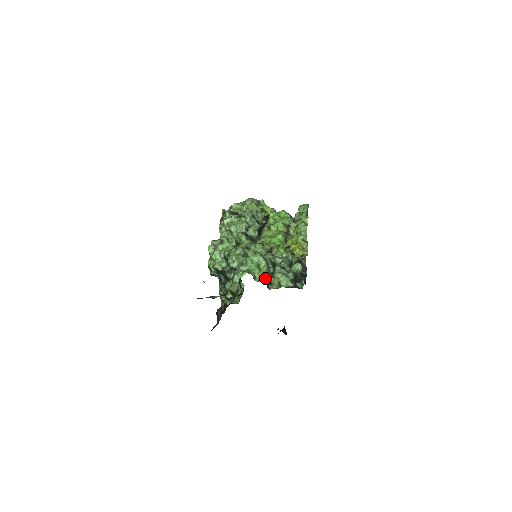
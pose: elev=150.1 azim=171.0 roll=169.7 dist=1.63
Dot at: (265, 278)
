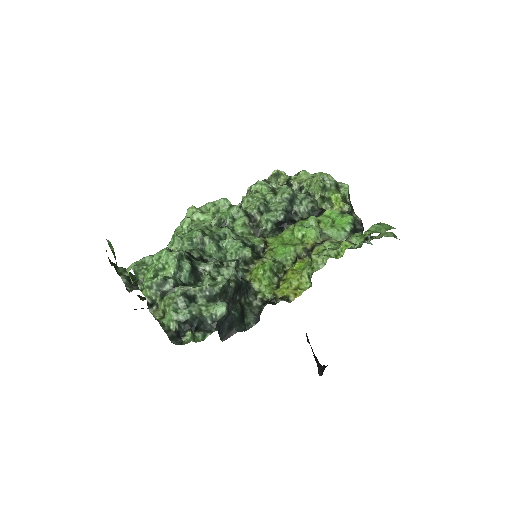
Dot at: (146, 292)
